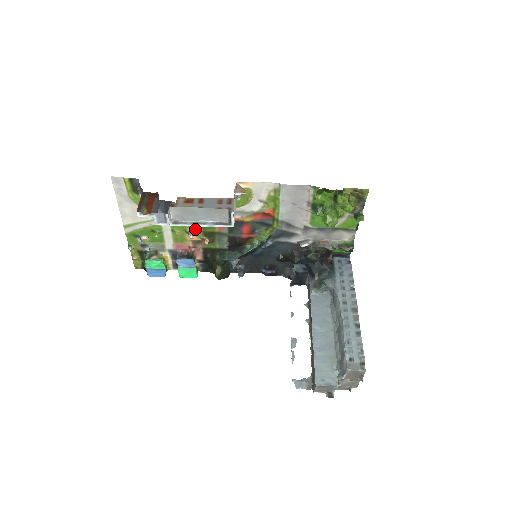
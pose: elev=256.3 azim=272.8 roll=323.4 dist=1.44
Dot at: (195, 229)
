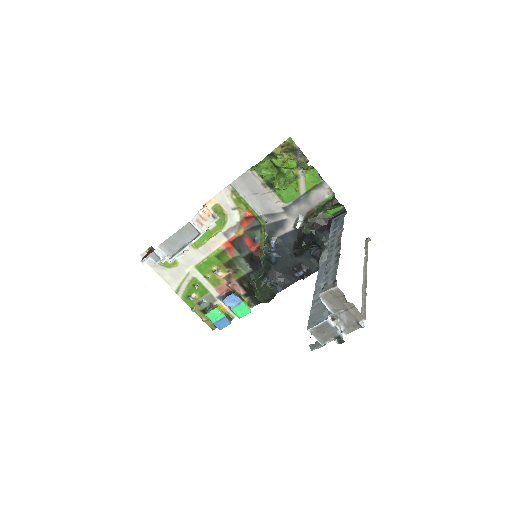
Dot at: (217, 266)
